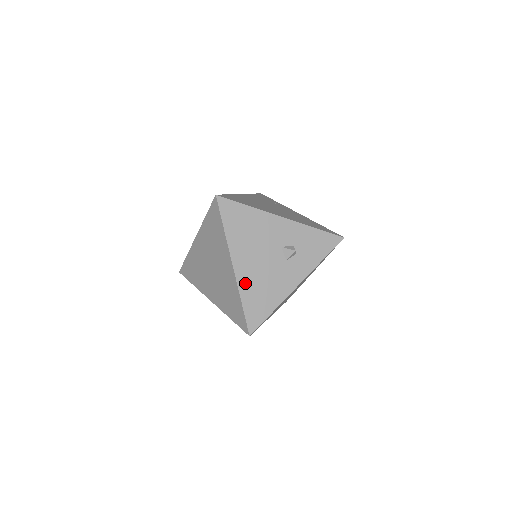
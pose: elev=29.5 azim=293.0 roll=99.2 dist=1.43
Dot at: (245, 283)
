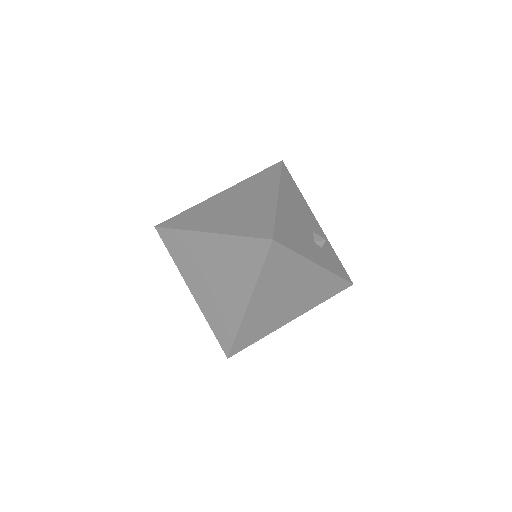
Dot at: (283, 212)
